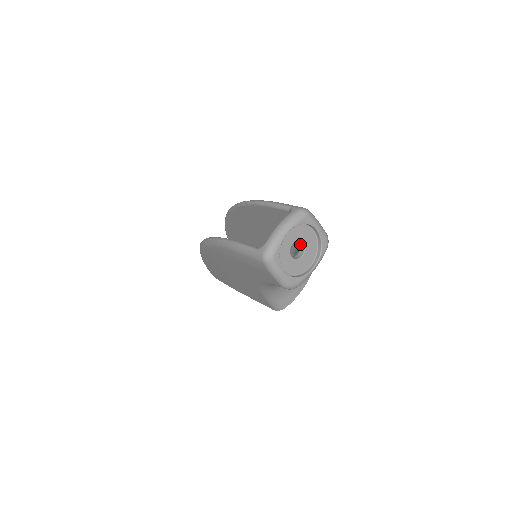
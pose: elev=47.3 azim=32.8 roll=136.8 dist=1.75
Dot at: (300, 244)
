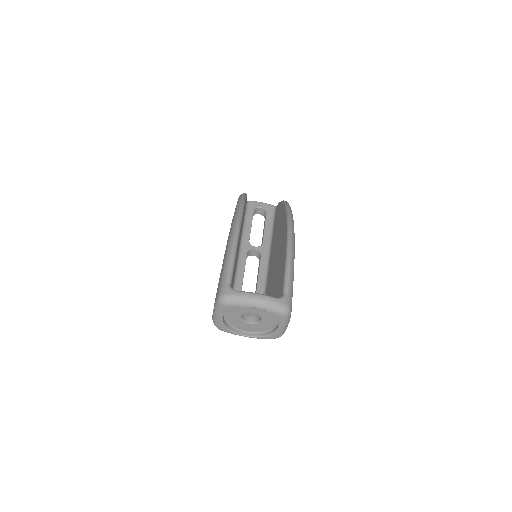
Dot at: occluded
